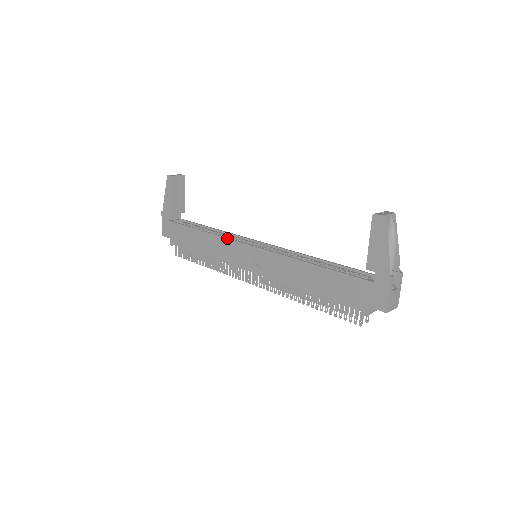
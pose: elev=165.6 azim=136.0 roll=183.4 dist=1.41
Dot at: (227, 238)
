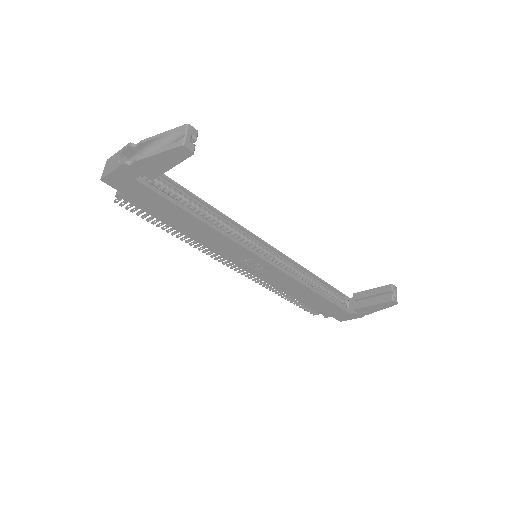
Dot at: (240, 245)
